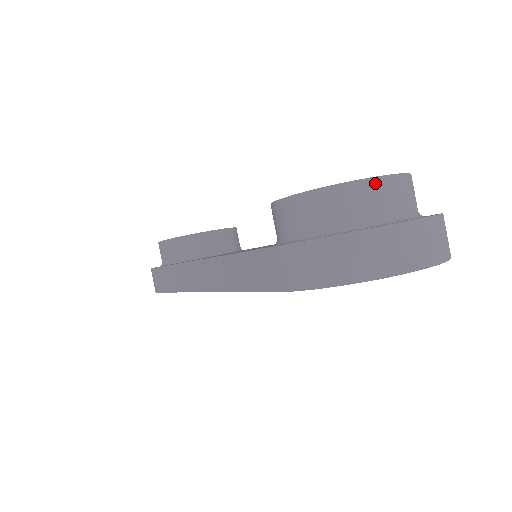
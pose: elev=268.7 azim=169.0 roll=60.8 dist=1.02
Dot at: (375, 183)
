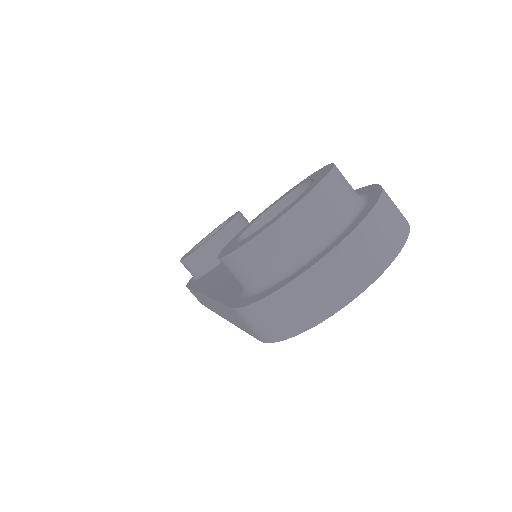
Dot at: (287, 220)
